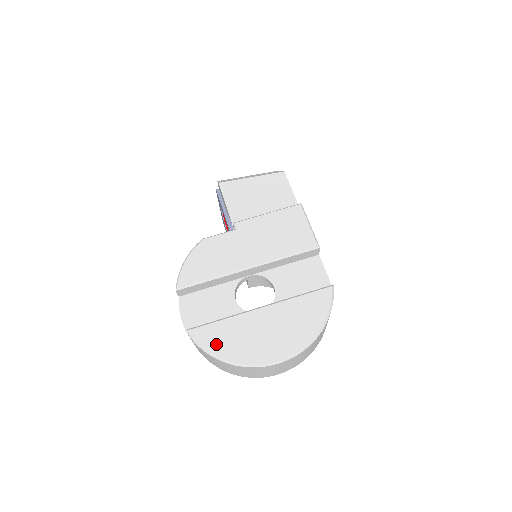
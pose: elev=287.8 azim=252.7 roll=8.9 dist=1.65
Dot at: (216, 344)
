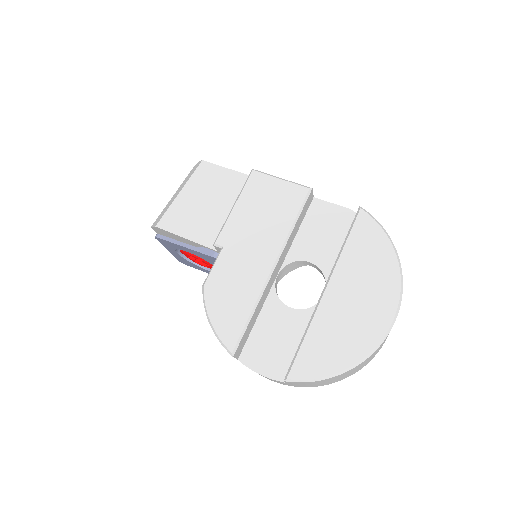
Dot at: (326, 362)
